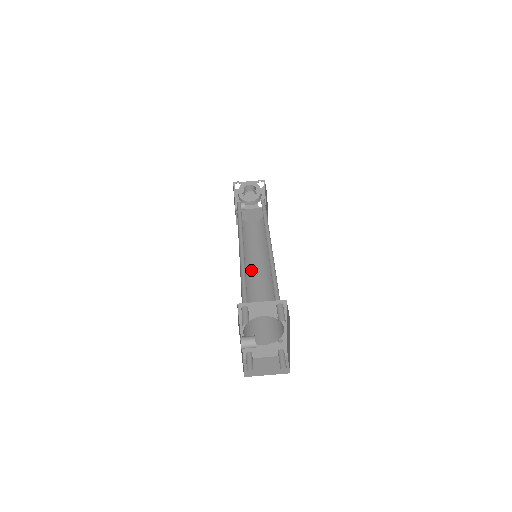
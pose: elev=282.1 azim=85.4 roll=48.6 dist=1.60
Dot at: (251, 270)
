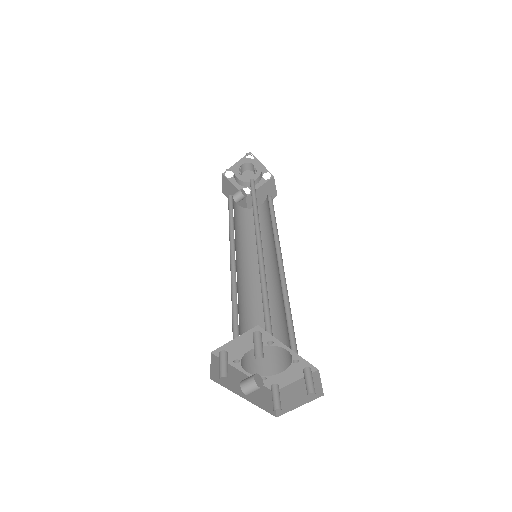
Dot at: occluded
